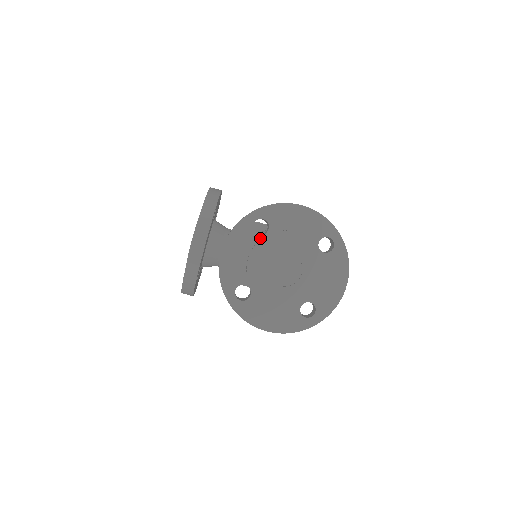
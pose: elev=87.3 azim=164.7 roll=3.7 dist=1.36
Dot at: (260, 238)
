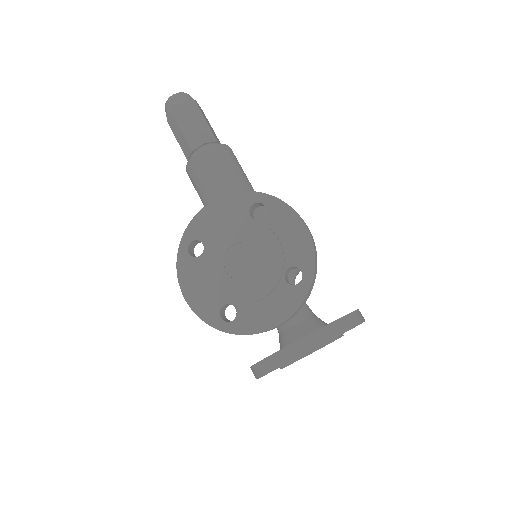
Dot at: (327, 342)
